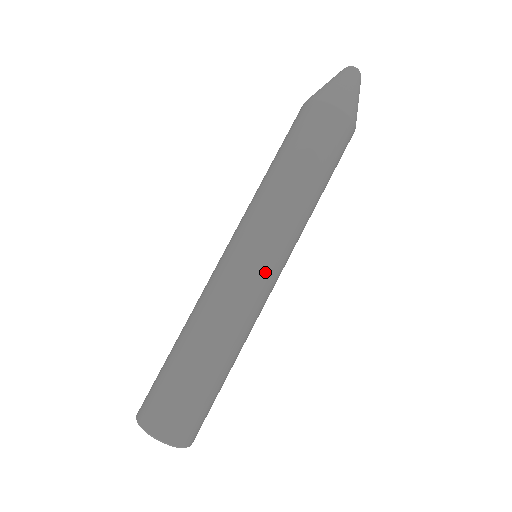
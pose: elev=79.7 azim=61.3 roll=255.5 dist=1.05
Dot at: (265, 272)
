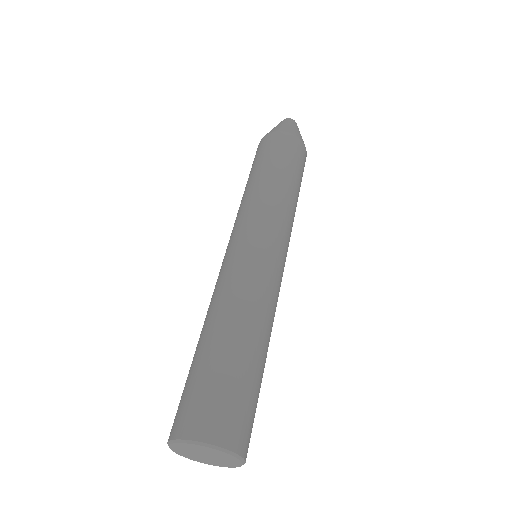
Dot at: (281, 262)
